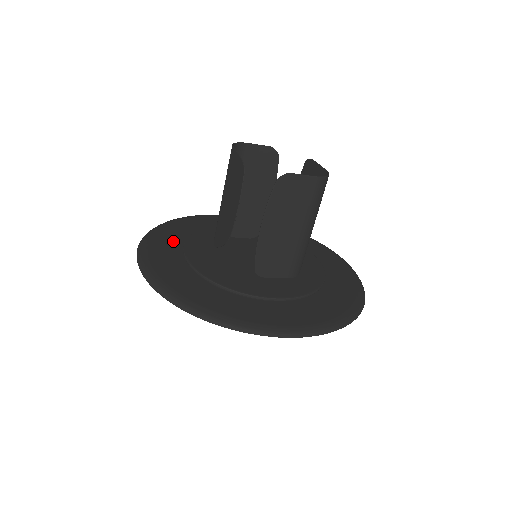
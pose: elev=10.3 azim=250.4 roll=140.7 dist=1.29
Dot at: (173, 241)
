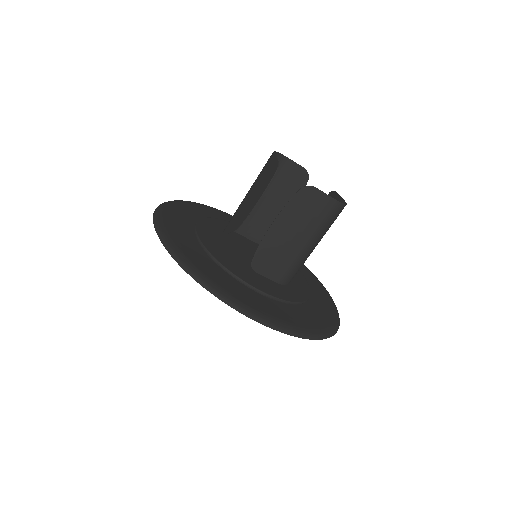
Dot at: (189, 215)
